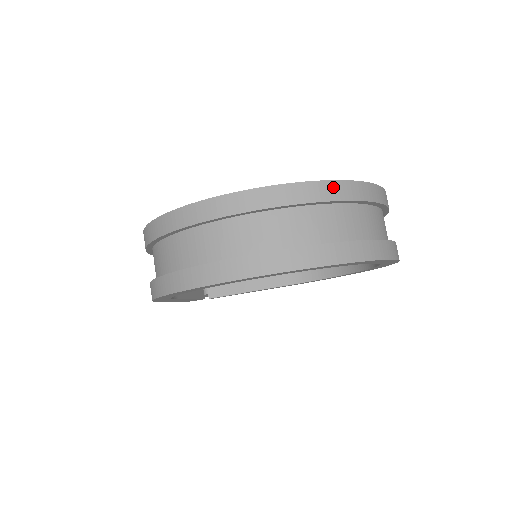
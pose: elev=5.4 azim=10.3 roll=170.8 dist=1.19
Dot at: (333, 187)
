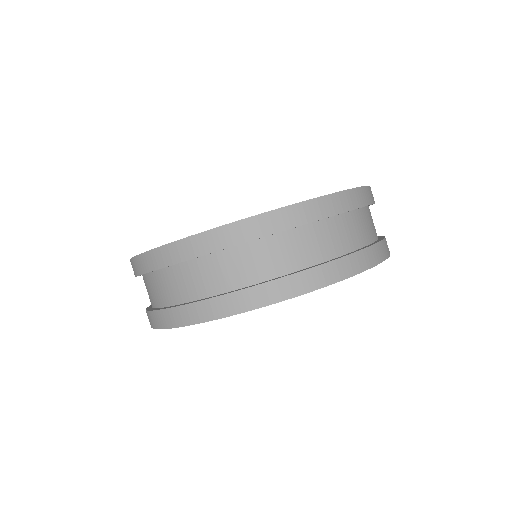
Dot at: (258, 223)
